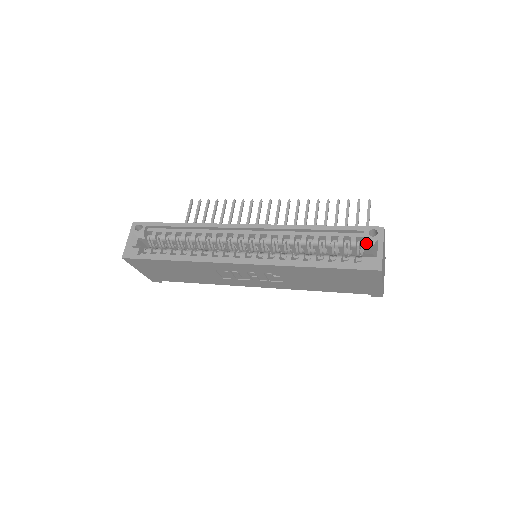
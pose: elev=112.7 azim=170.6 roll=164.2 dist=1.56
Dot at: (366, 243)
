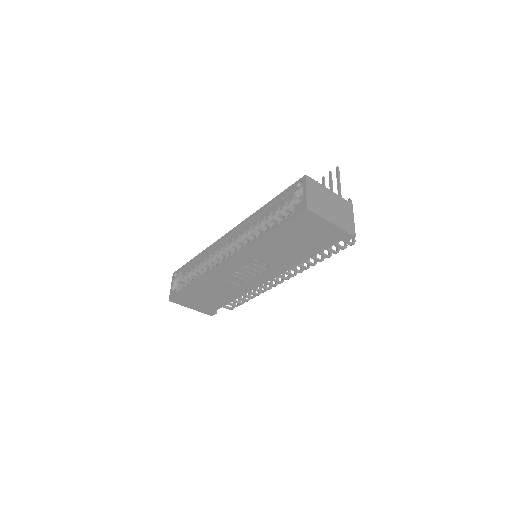
Dot at: (297, 195)
